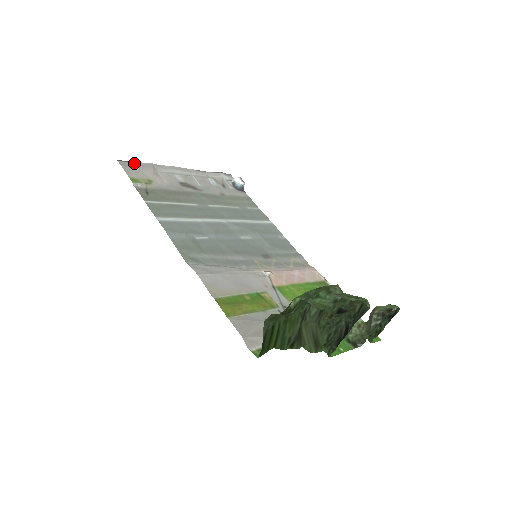
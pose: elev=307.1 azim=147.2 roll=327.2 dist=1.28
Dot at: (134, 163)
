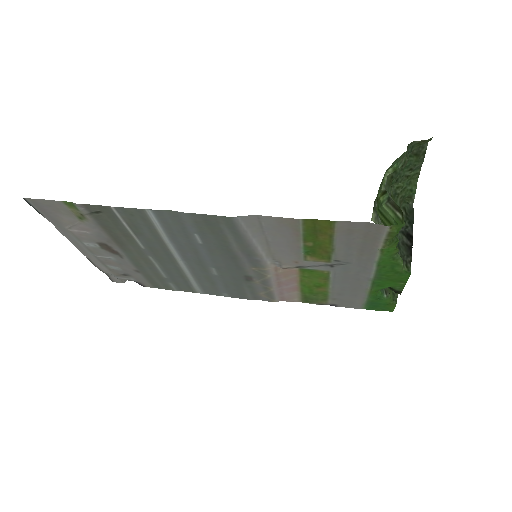
Dot at: (39, 212)
